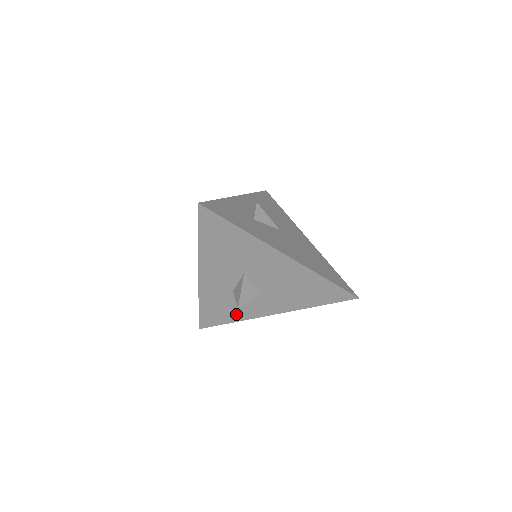
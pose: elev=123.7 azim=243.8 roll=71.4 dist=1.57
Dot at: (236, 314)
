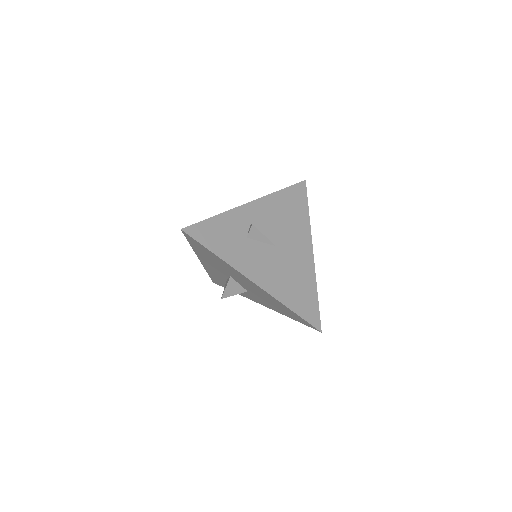
Dot at: occluded
